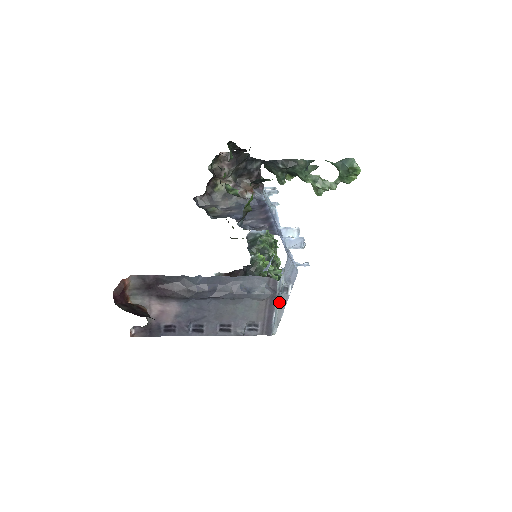
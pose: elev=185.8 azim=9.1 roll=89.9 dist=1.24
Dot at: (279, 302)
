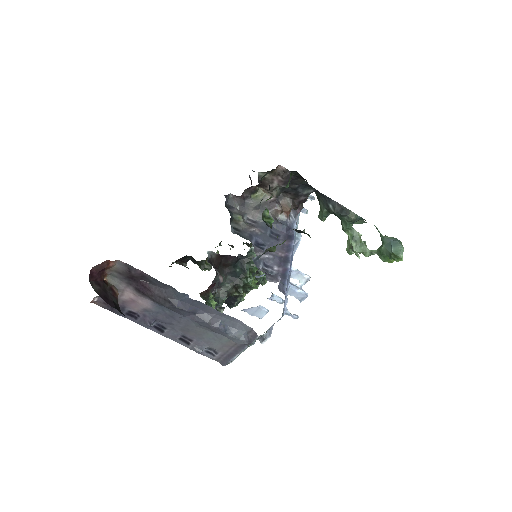
Dot at: (249, 346)
